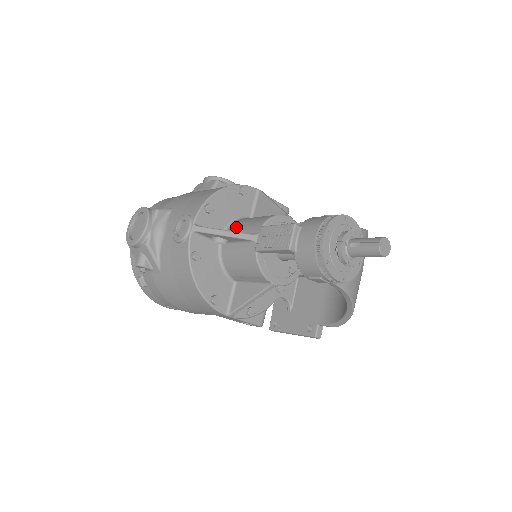
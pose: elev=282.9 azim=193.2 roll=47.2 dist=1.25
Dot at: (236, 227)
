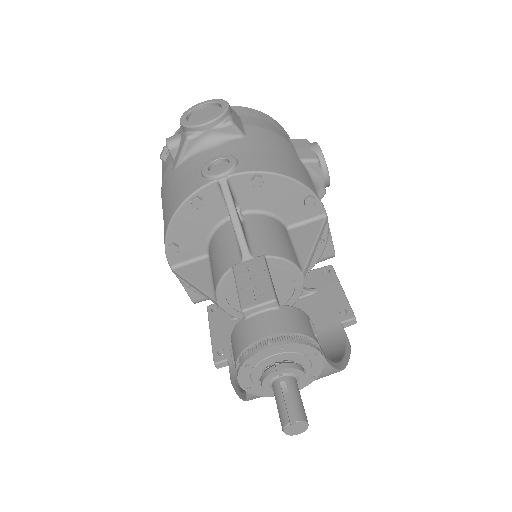
Dot at: (258, 223)
